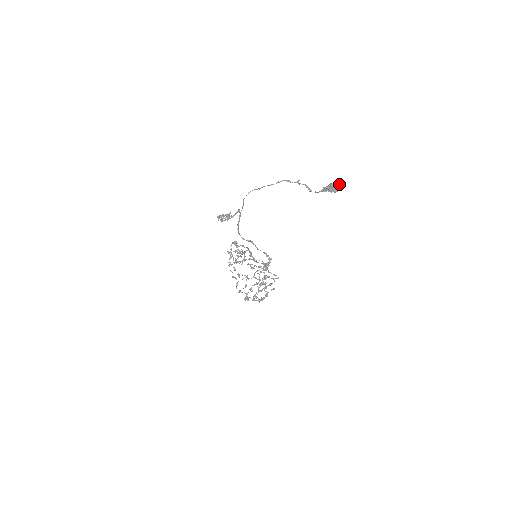
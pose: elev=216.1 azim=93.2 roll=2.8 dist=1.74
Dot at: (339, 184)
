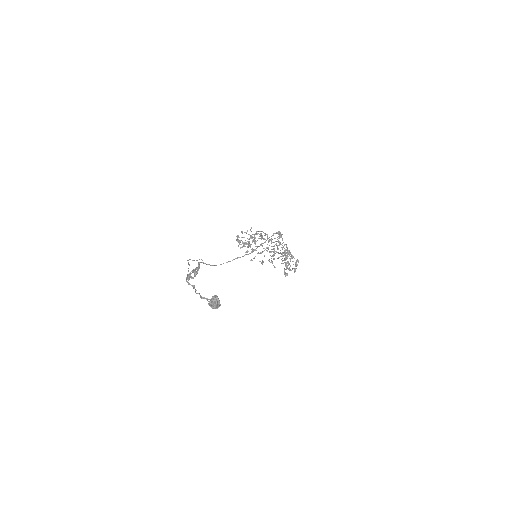
Dot at: (215, 302)
